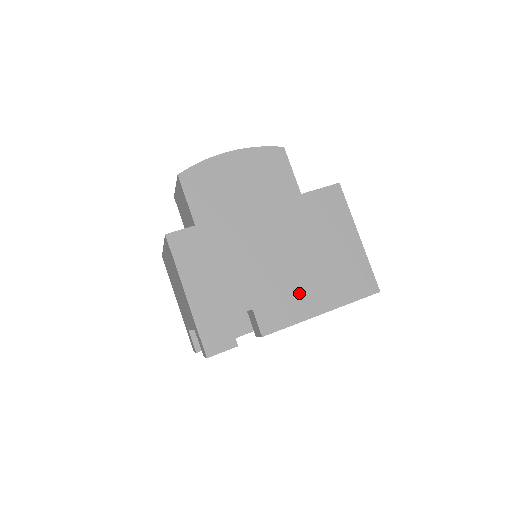
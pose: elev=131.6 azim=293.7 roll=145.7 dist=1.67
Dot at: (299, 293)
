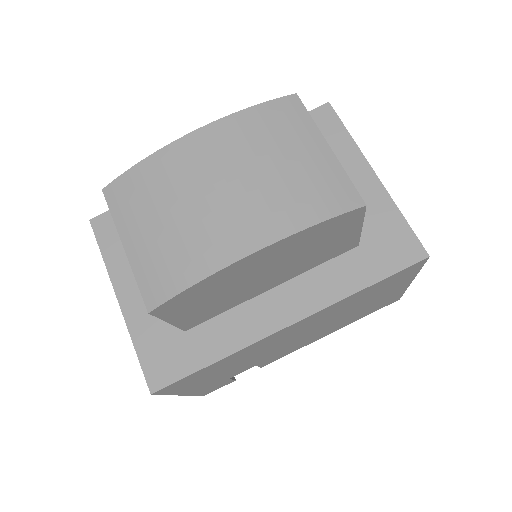
Dot at: (312, 338)
